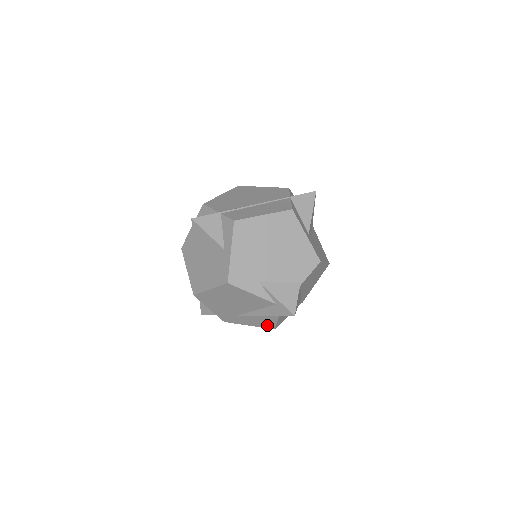
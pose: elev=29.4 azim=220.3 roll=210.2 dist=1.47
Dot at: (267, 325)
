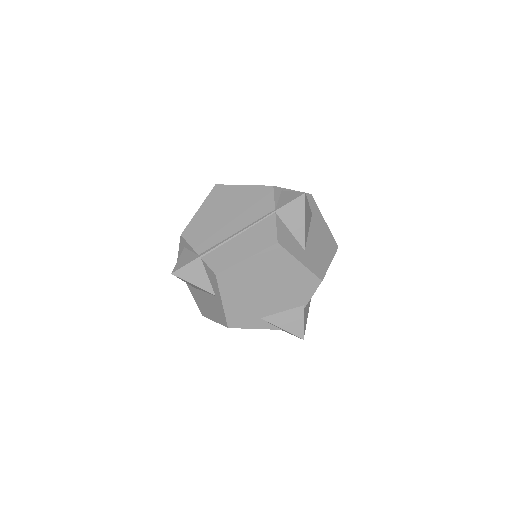
Dot at: occluded
